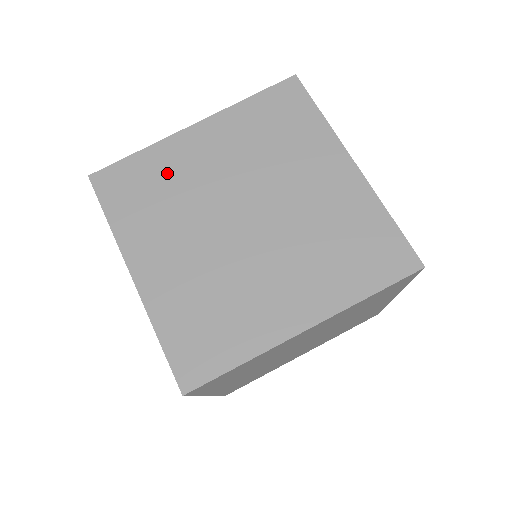
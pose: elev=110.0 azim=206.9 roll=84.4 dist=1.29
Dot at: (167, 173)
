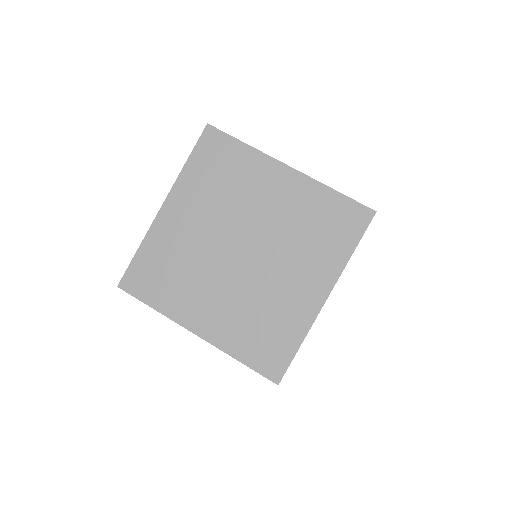
Dot at: (169, 252)
